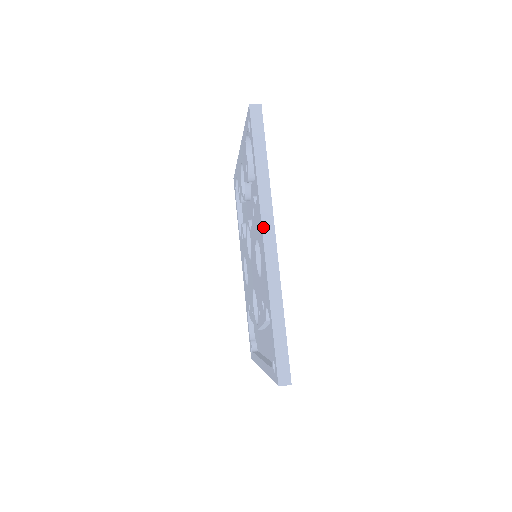
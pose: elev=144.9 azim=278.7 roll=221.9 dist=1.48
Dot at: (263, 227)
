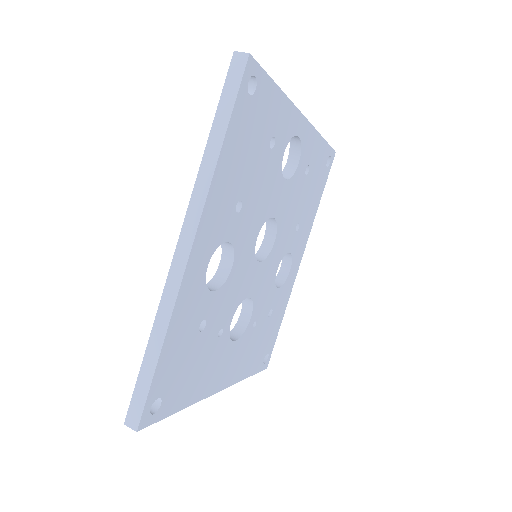
Dot at: (183, 227)
